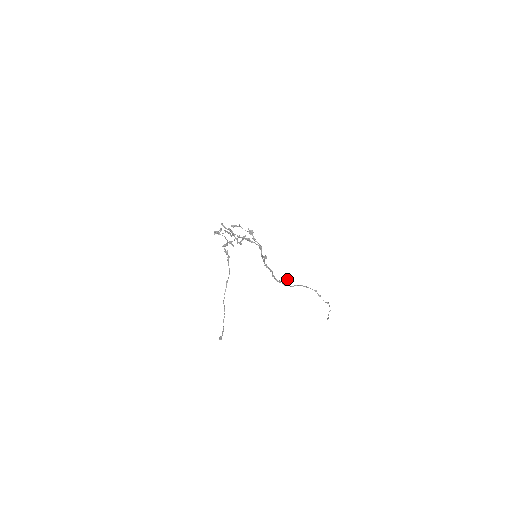
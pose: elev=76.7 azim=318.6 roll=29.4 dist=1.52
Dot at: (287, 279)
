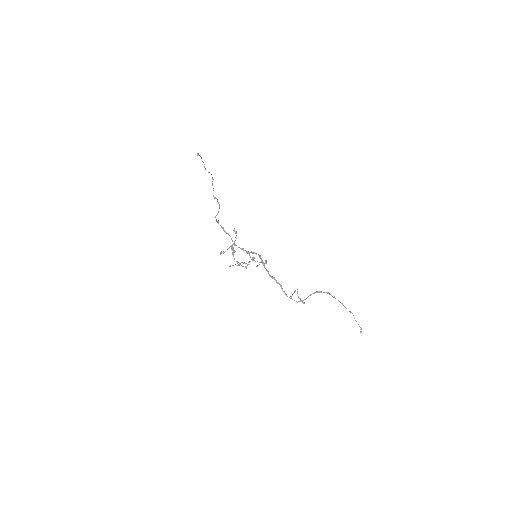
Dot at: occluded
